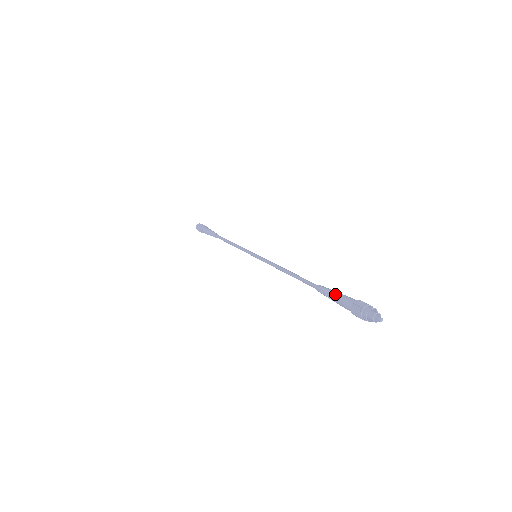
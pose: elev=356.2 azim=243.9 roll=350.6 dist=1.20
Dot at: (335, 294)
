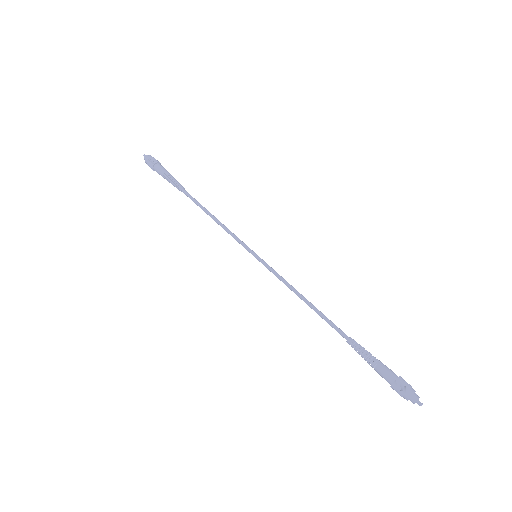
Dot at: (371, 362)
